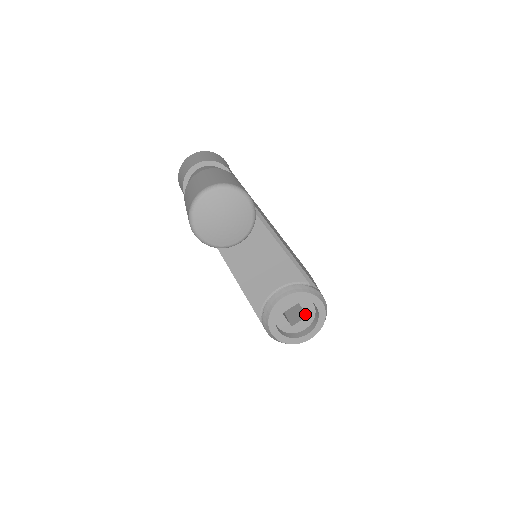
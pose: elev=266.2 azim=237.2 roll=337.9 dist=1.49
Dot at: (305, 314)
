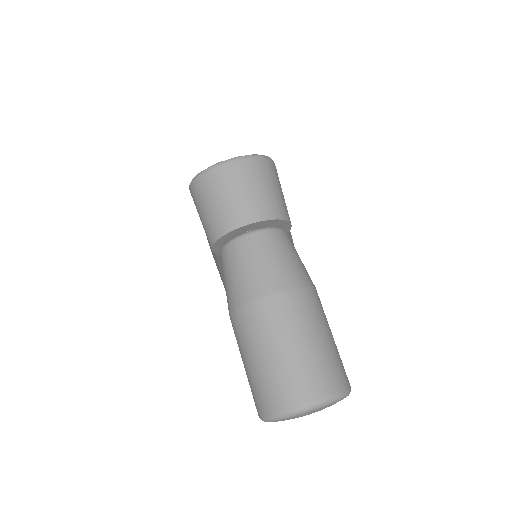
Dot at: occluded
